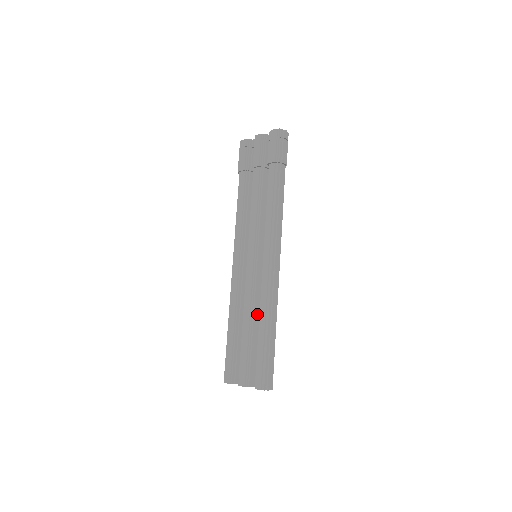
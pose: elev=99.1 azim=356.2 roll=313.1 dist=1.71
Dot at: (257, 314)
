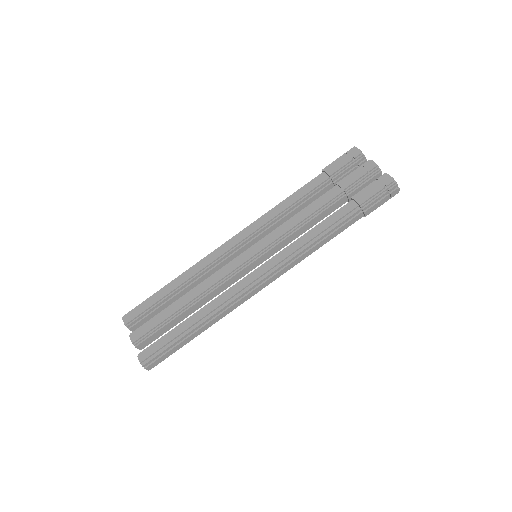
Dot at: (204, 301)
